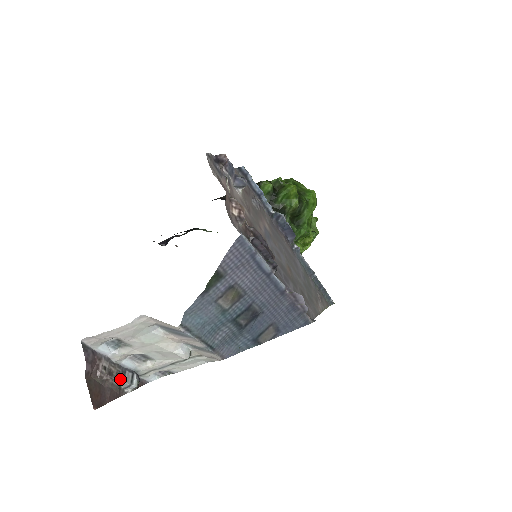
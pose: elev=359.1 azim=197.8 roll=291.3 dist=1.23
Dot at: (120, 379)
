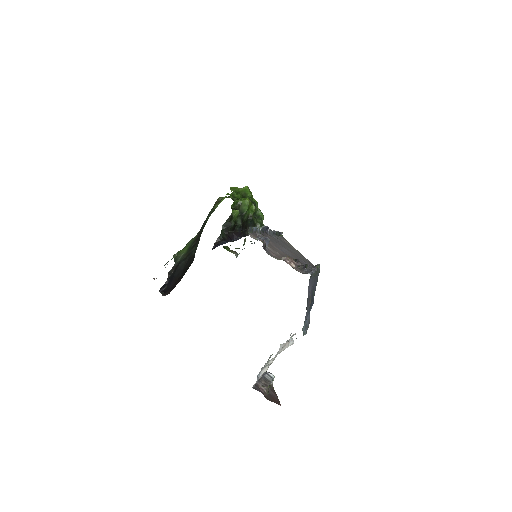
Dot at: (268, 382)
